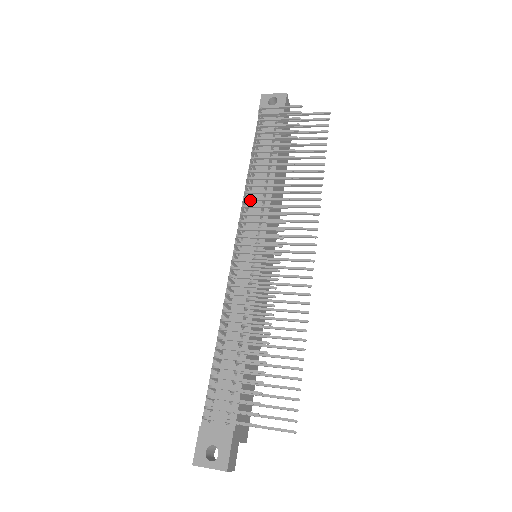
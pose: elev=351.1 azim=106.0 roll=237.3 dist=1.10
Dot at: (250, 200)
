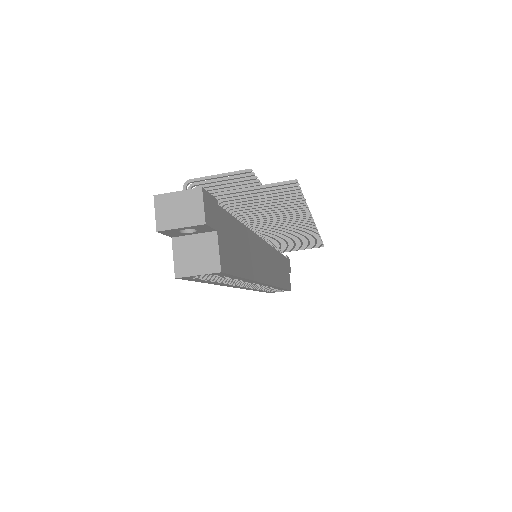
Dot at: occluded
